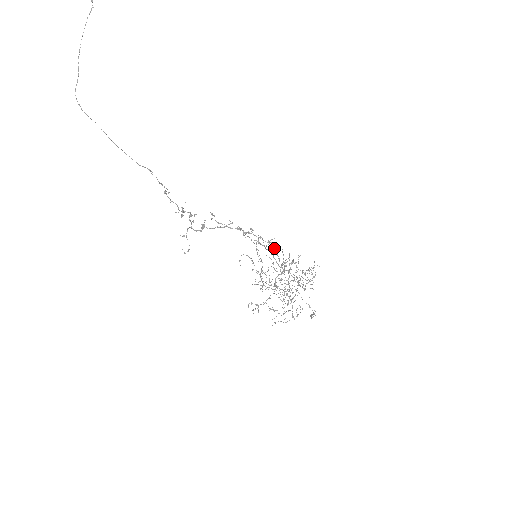
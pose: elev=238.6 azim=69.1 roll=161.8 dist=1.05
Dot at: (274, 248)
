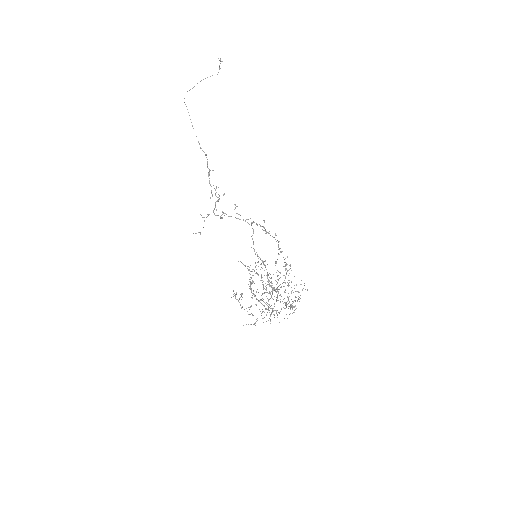
Dot at: (278, 241)
